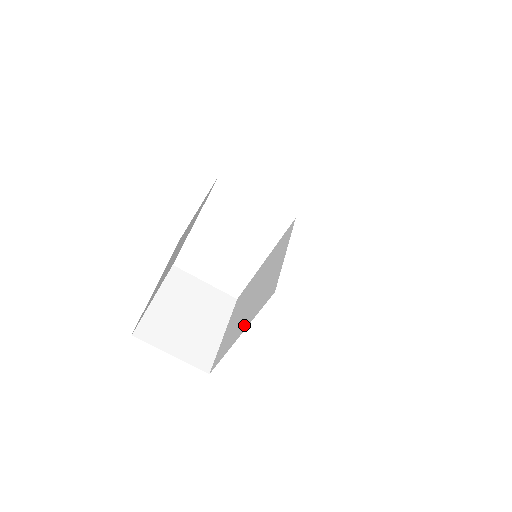
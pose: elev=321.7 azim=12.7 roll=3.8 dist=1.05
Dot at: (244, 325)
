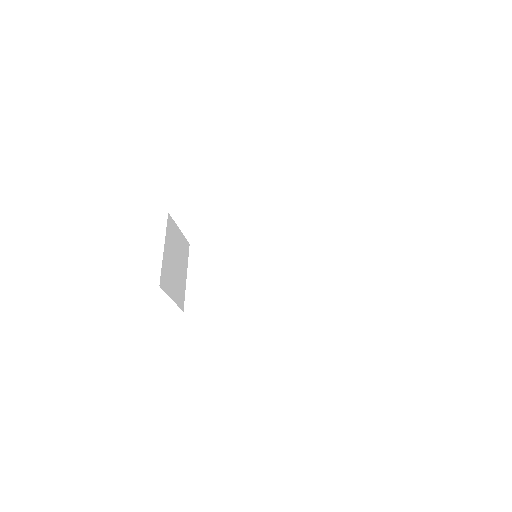
Dot at: (237, 301)
